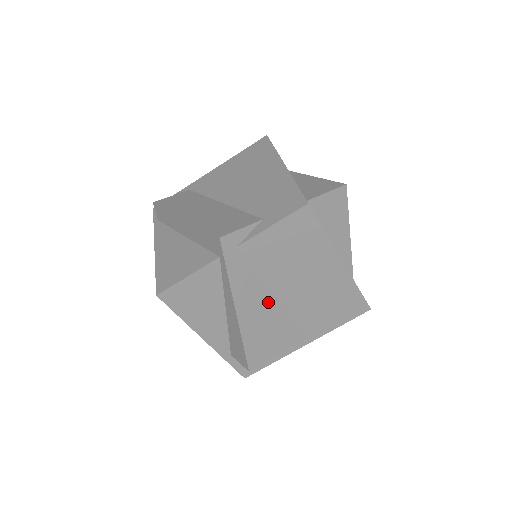
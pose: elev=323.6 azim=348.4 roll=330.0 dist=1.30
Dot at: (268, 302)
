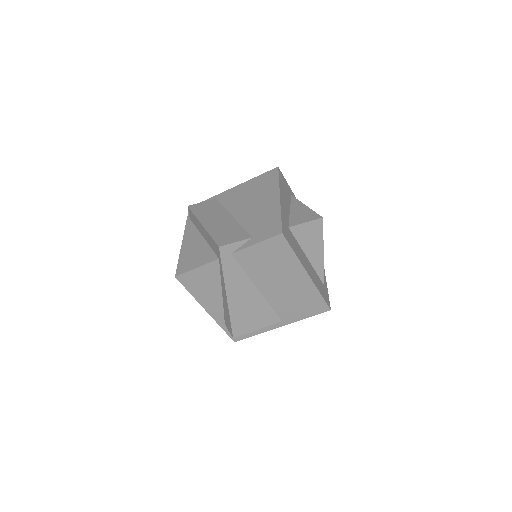
Dot at: (252, 293)
